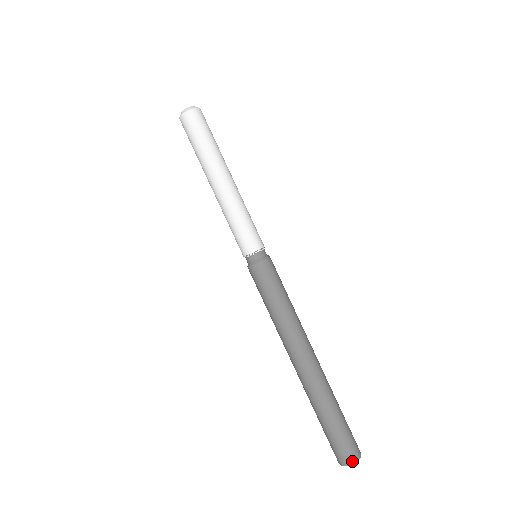
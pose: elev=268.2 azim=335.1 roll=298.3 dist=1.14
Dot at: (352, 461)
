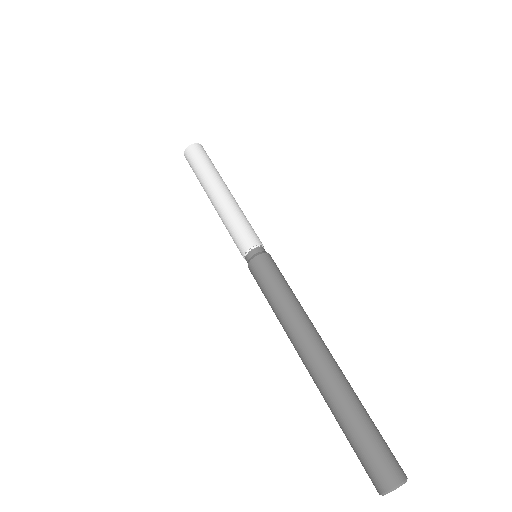
Dot at: (401, 477)
